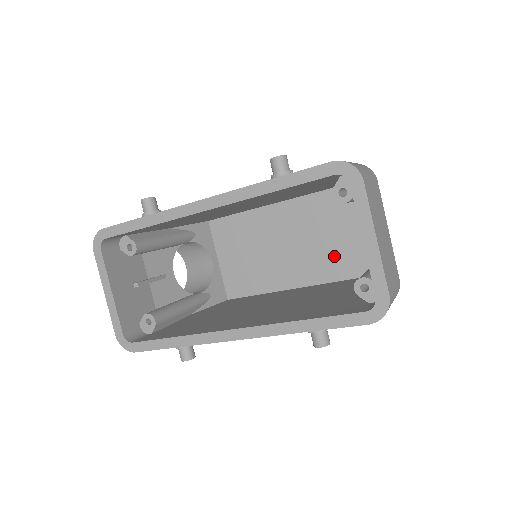
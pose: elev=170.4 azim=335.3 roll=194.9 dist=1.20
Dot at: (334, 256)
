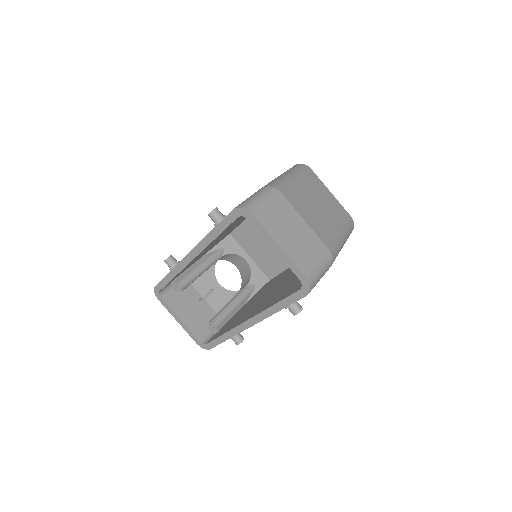
Dot at: occluded
